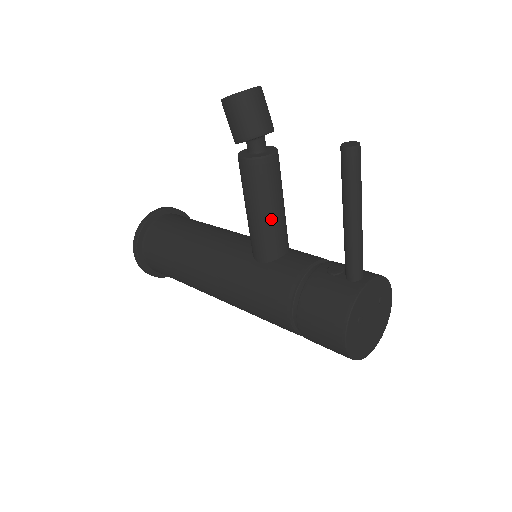
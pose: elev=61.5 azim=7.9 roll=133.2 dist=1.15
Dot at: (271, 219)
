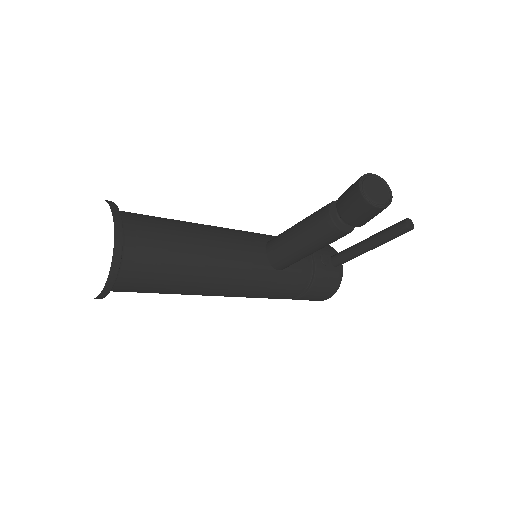
Dot at: occluded
